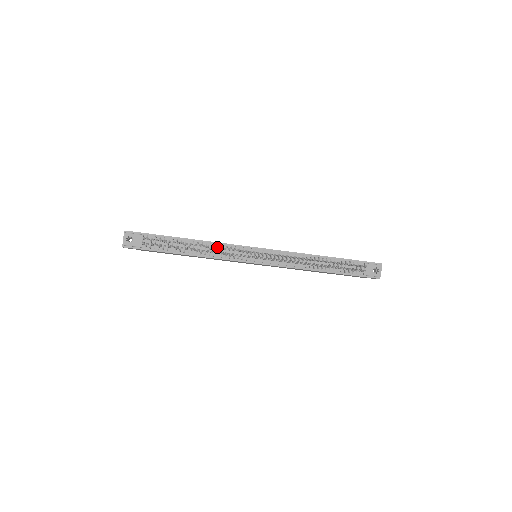
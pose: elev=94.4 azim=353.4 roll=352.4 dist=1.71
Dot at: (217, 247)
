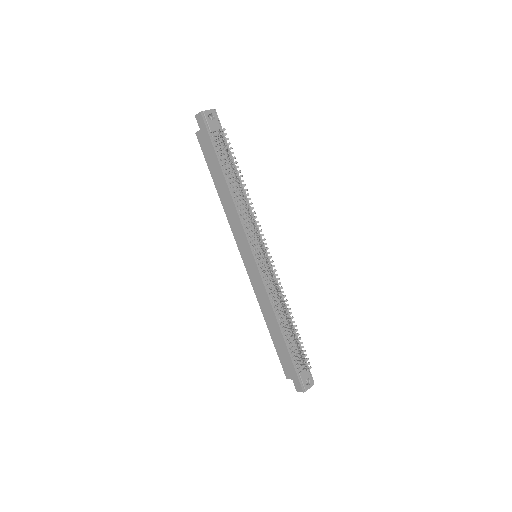
Dot at: (253, 208)
